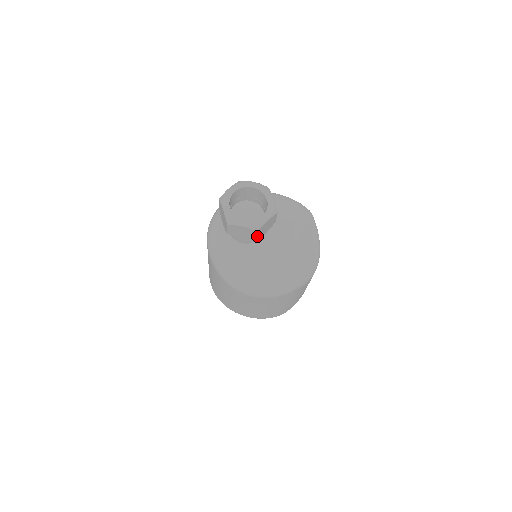
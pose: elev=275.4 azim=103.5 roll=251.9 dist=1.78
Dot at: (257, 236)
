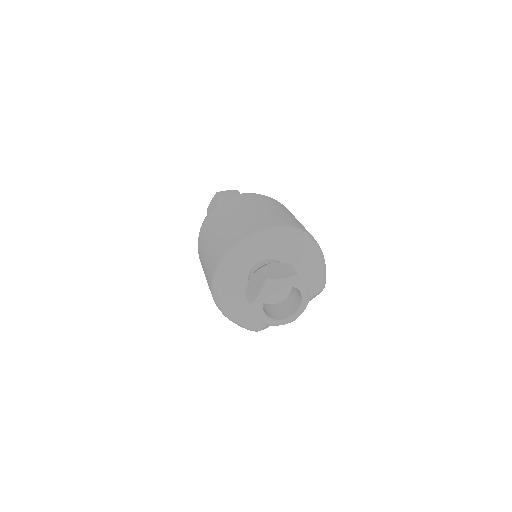
Dot at: occluded
